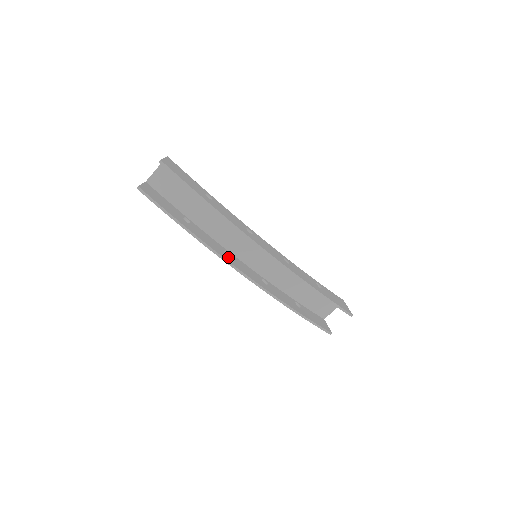
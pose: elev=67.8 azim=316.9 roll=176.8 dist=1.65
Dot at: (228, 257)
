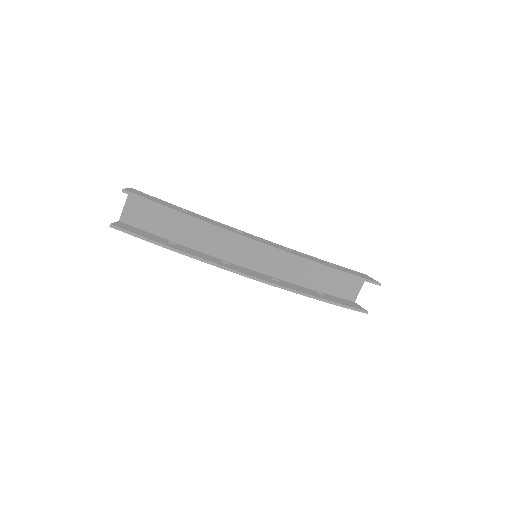
Dot at: (227, 265)
